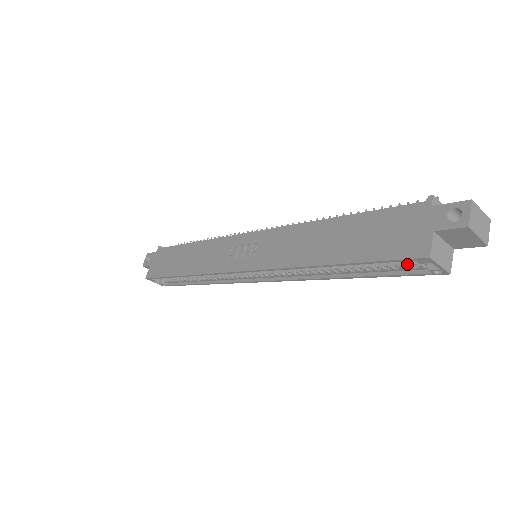
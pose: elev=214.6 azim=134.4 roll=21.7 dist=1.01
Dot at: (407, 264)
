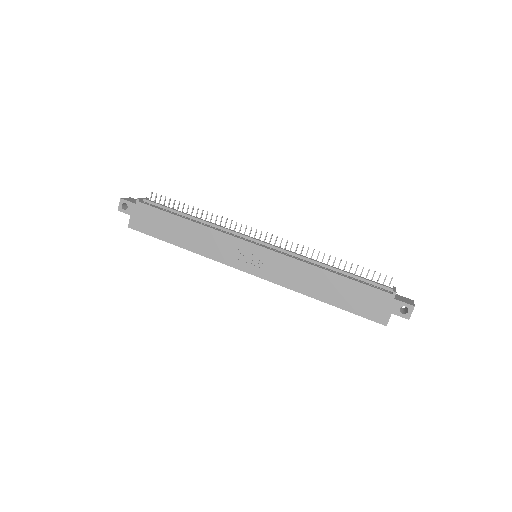
Dot at: occluded
